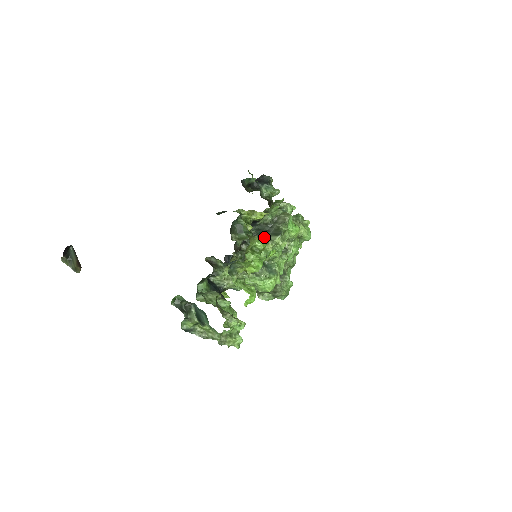
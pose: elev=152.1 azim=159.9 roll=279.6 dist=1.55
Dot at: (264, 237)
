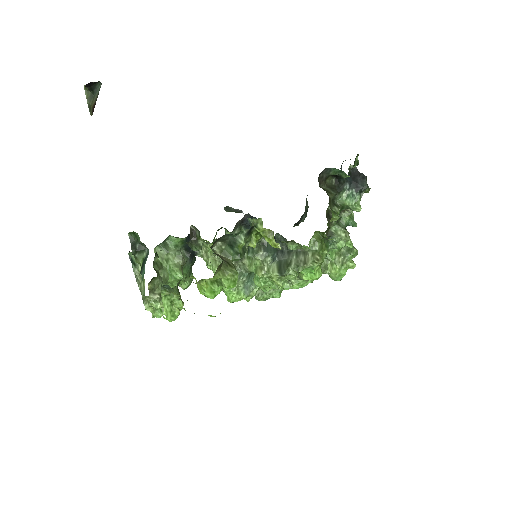
Dot at: (266, 259)
